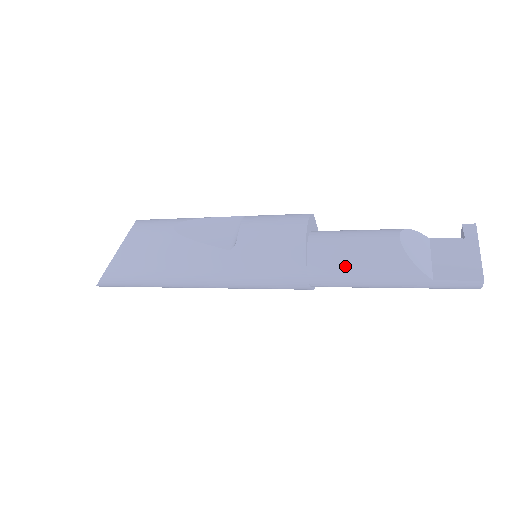
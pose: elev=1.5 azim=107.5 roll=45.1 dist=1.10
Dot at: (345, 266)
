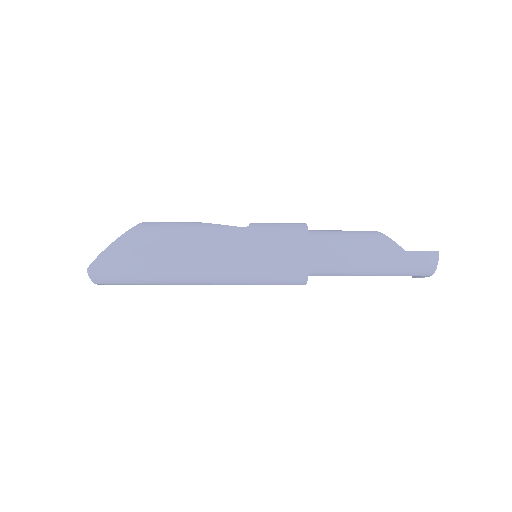
Dot at: (339, 239)
